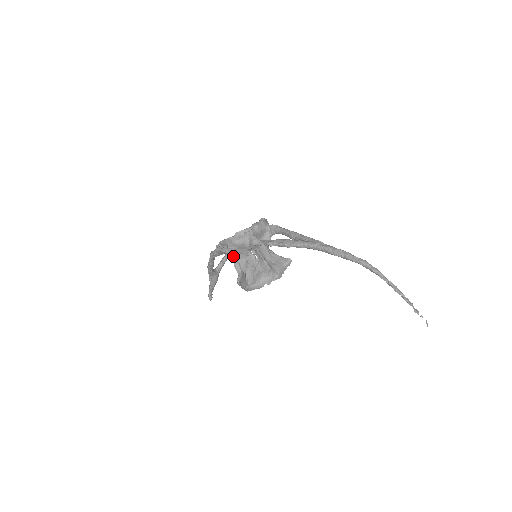
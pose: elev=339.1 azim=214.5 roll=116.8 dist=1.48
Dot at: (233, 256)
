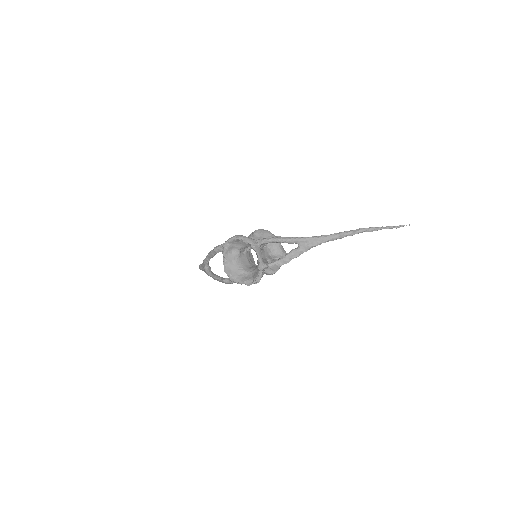
Dot at: occluded
